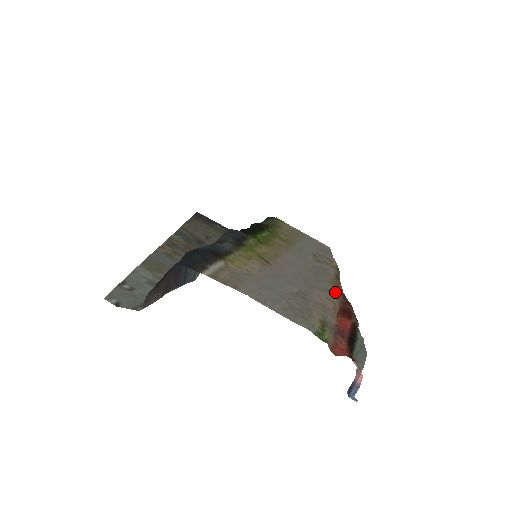
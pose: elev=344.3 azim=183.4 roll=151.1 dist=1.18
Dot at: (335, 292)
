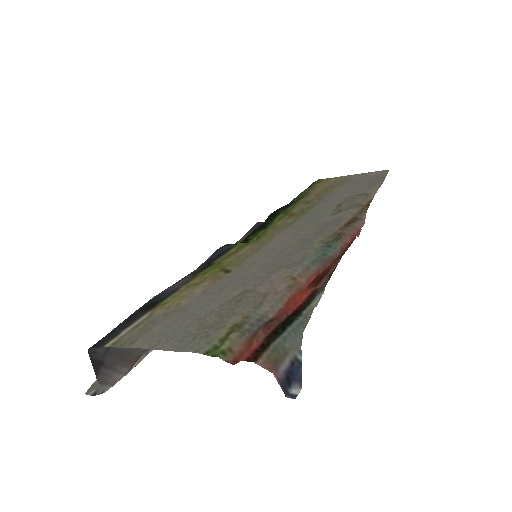
Dot at: (312, 257)
